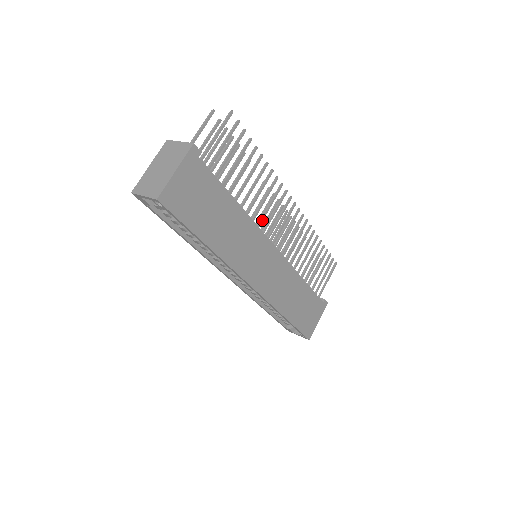
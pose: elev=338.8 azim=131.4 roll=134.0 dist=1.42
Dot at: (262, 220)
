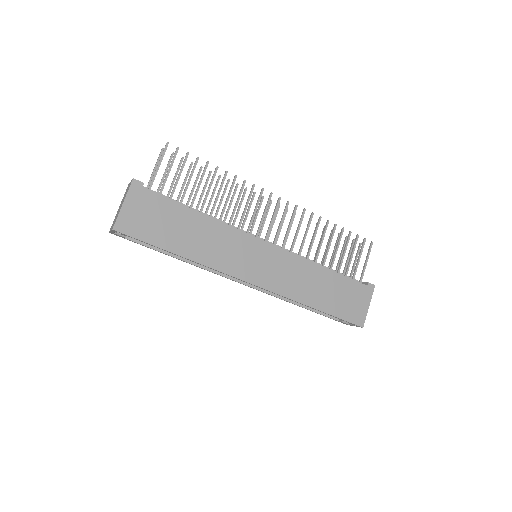
Dot at: (241, 222)
